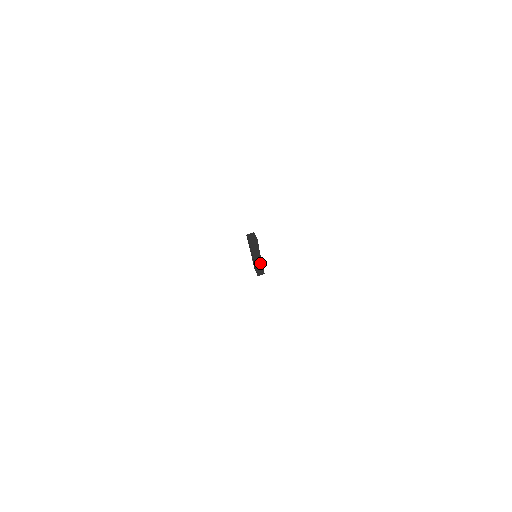
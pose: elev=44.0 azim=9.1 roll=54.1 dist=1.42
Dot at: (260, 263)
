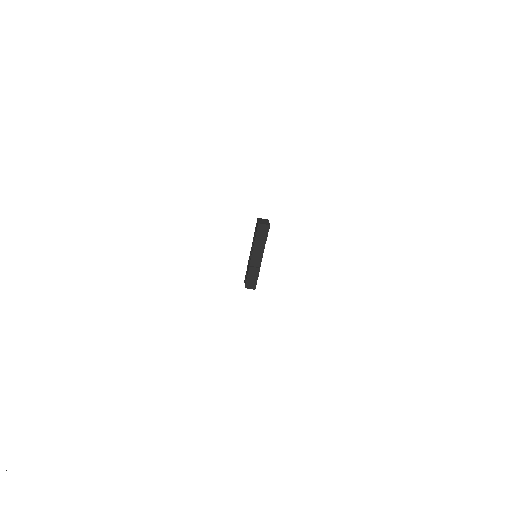
Dot at: (257, 267)
